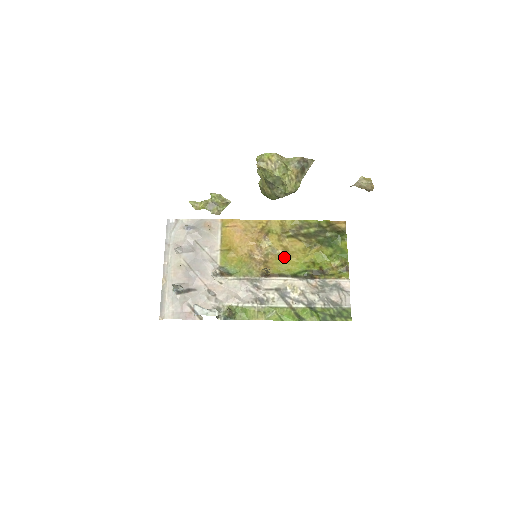
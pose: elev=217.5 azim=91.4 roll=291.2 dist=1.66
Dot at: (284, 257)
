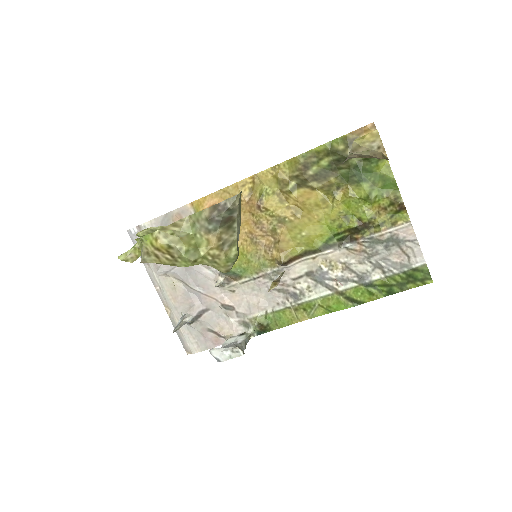
Dot at: (299, 224)
